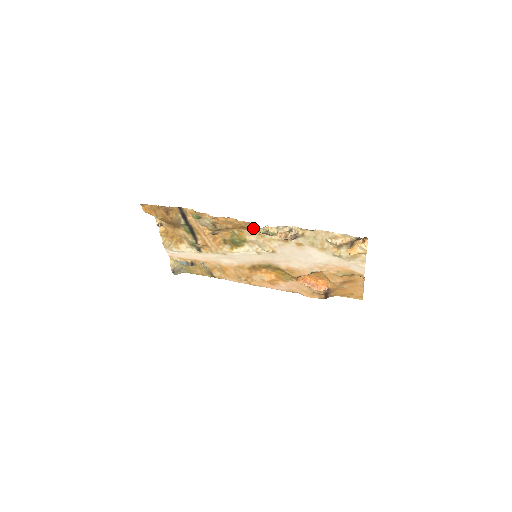
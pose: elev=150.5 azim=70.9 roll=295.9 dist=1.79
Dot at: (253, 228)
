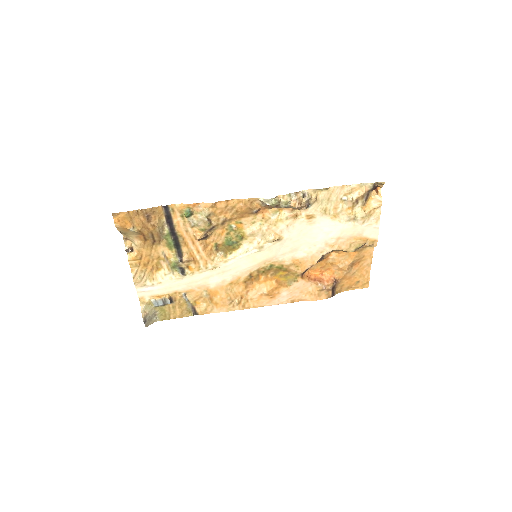
Dot at: (258, 208)
